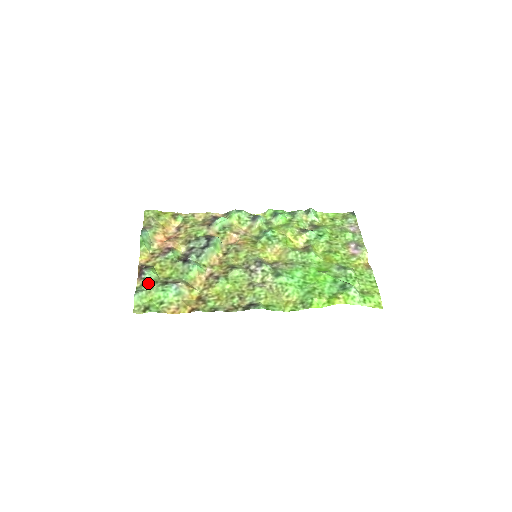
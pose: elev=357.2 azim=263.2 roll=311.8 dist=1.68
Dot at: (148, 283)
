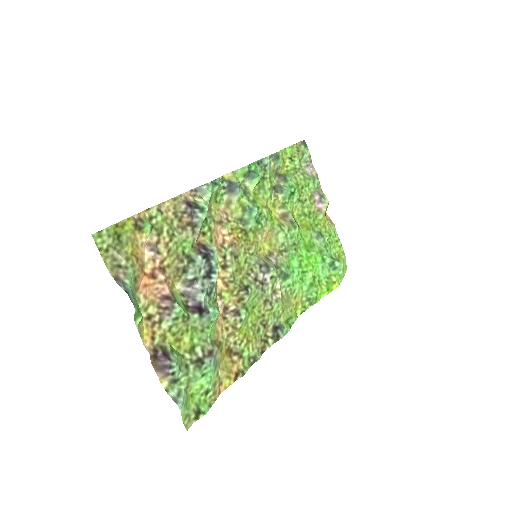
Dot at: (180, 376)
